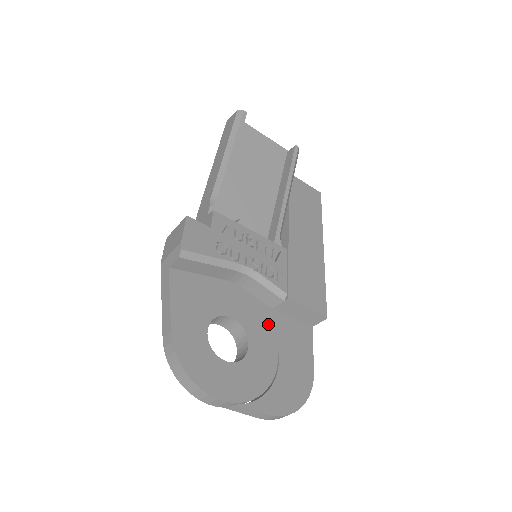
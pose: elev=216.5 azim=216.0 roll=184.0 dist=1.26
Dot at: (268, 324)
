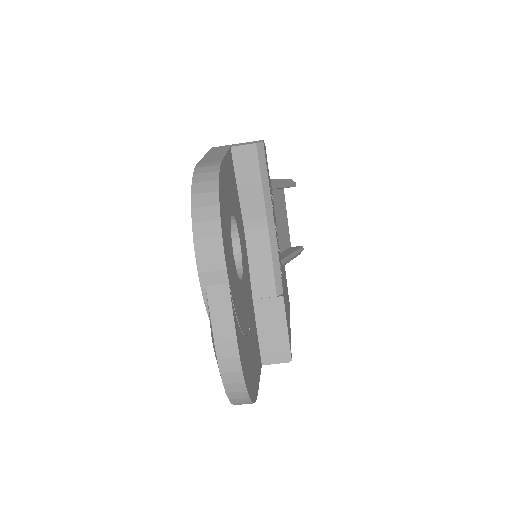
Dot at: (250, 300)
